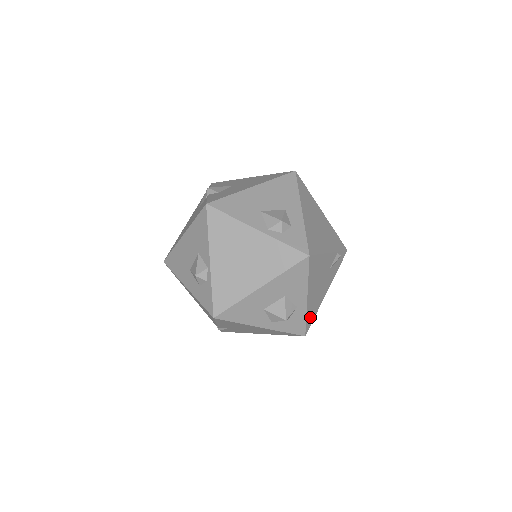
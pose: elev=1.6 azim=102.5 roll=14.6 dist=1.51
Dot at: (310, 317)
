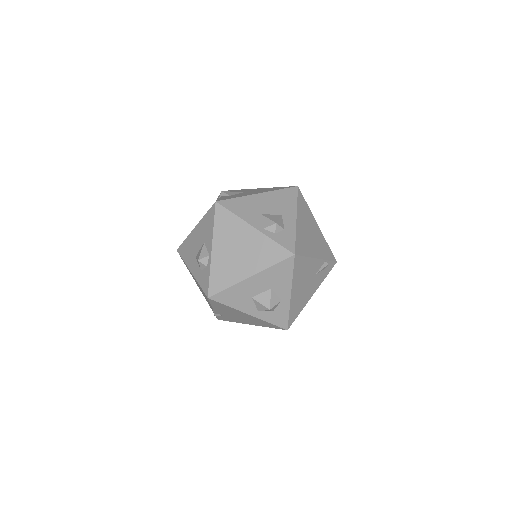
Dot at: (294, 313)
